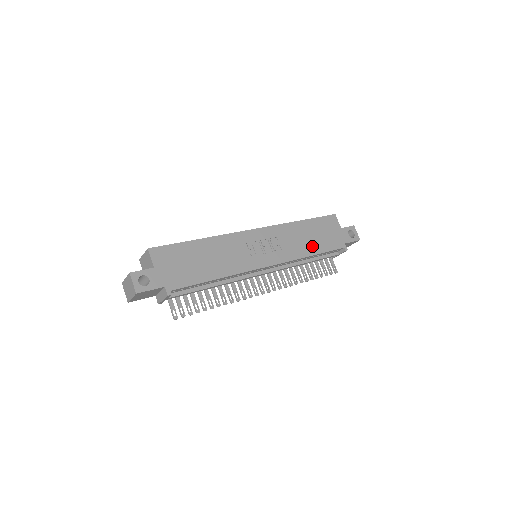
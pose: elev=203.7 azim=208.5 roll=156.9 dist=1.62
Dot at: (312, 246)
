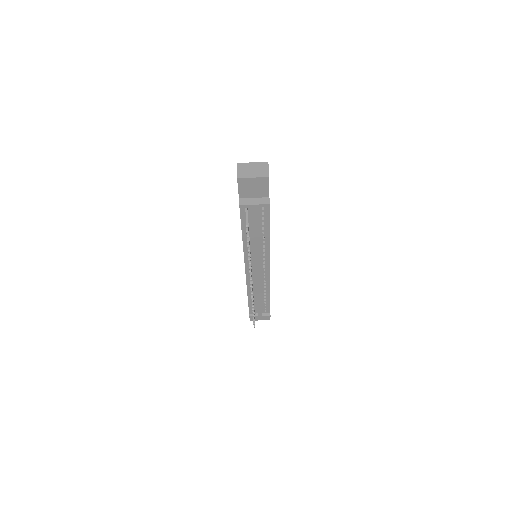
Dot at: occluded
